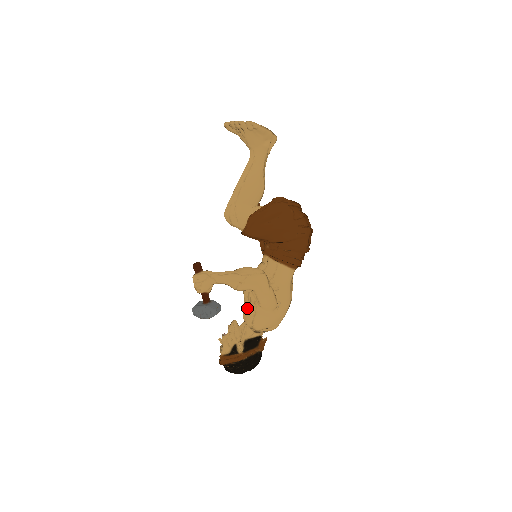
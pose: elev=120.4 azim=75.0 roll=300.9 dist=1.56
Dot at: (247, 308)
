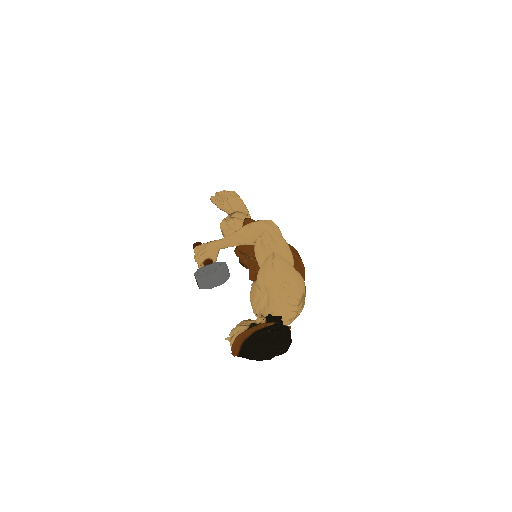
Dot at: (261, 265)
